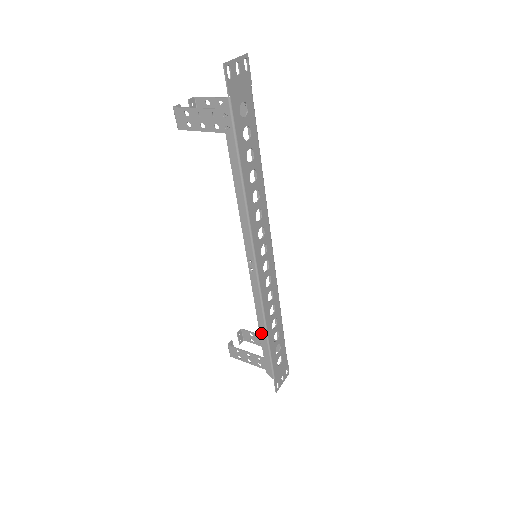
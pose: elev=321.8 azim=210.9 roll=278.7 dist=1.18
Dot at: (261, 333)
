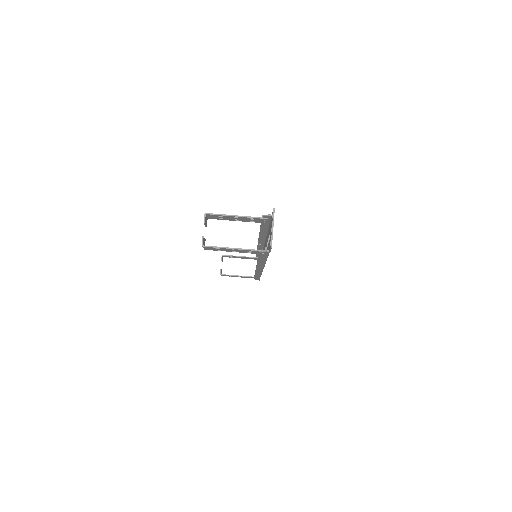
Dot at: occluded
